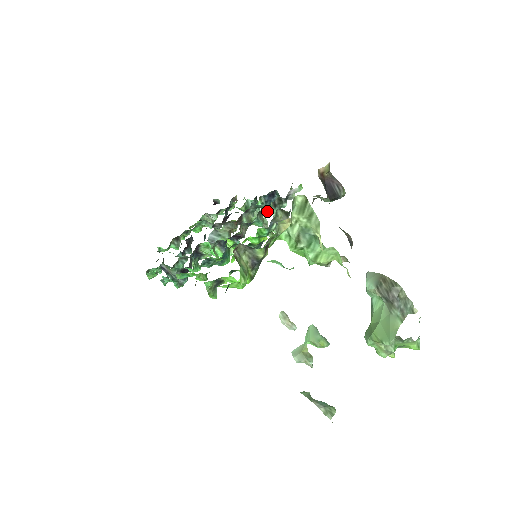
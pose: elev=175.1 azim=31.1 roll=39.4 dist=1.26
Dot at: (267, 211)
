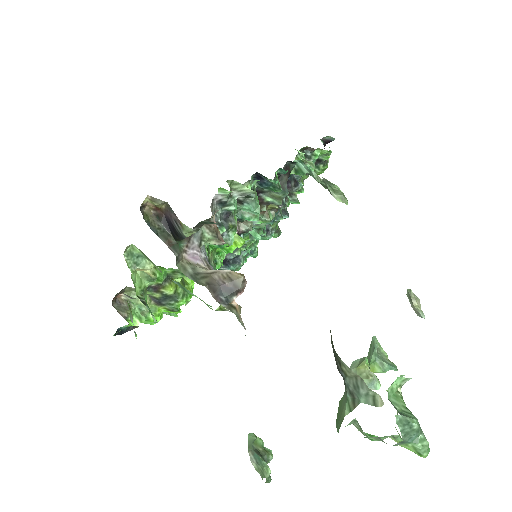
Dot at: occluded
